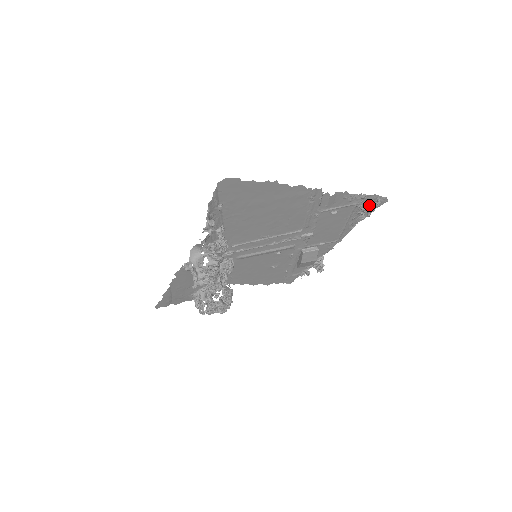
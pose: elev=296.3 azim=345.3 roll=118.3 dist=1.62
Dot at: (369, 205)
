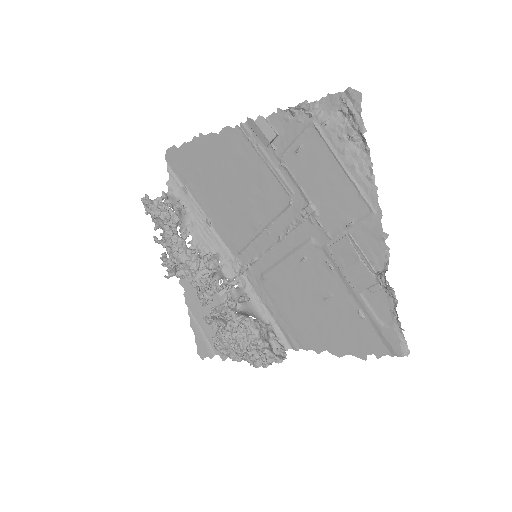
Dot at: (348, 119)
